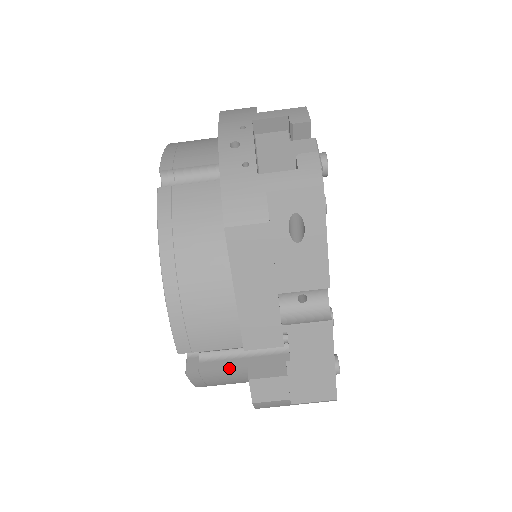
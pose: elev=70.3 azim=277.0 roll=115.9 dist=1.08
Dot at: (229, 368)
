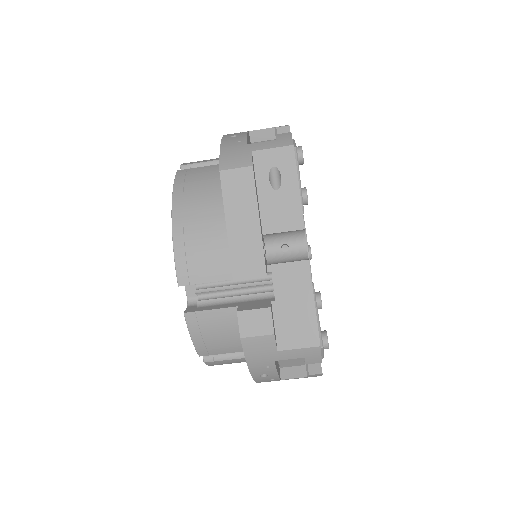
Dot at: (221, 308)
